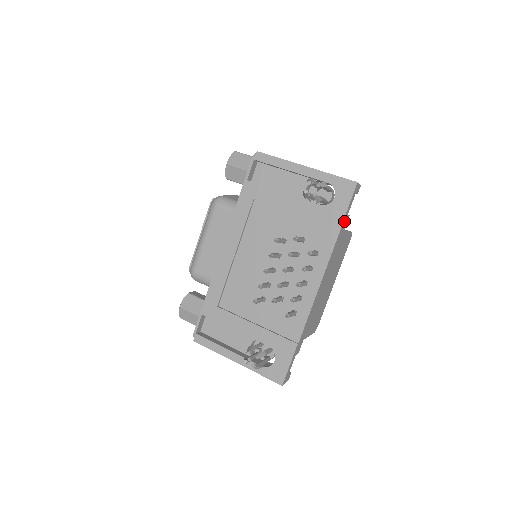
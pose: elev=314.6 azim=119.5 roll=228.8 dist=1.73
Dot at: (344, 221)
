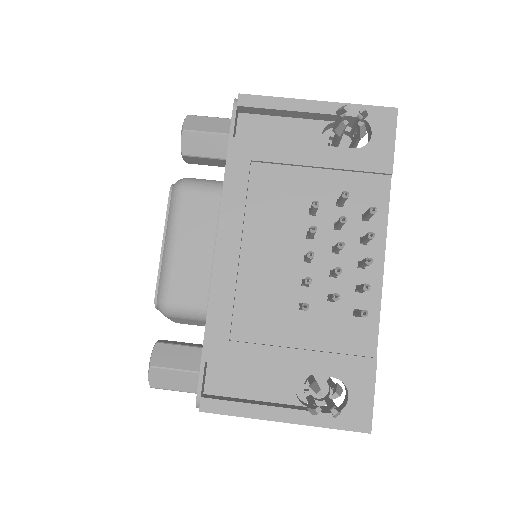
Dot at: occluded
